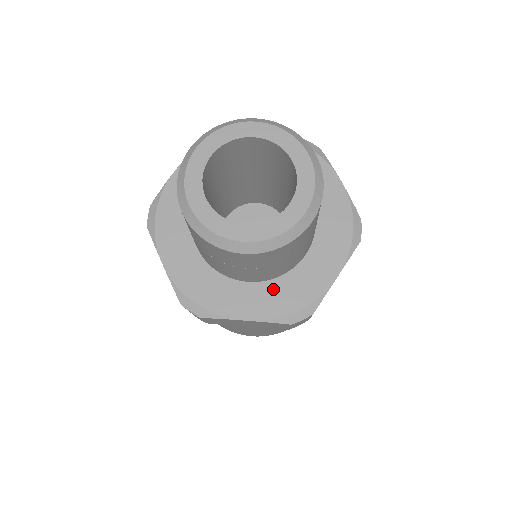
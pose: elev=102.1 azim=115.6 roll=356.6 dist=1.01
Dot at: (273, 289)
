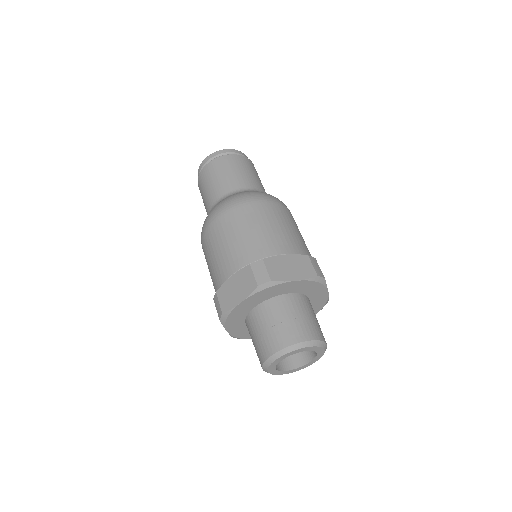
Dot at: occluded
